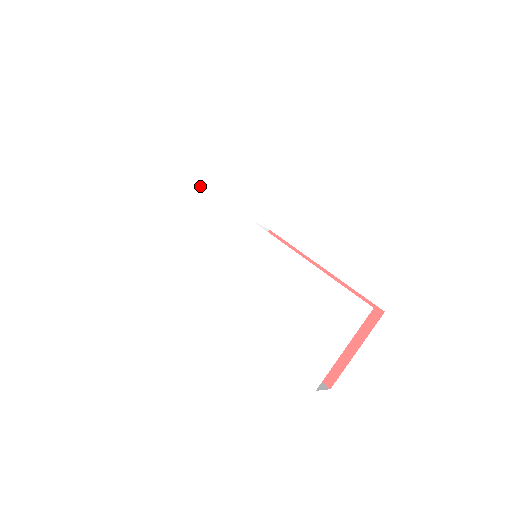
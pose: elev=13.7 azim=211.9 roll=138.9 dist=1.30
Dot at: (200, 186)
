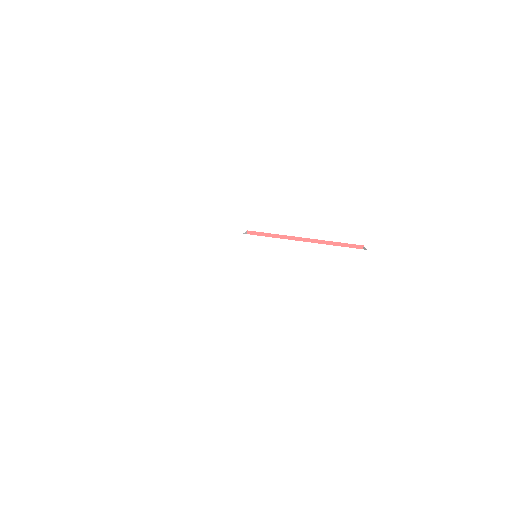
Dot at: (174, 226)
